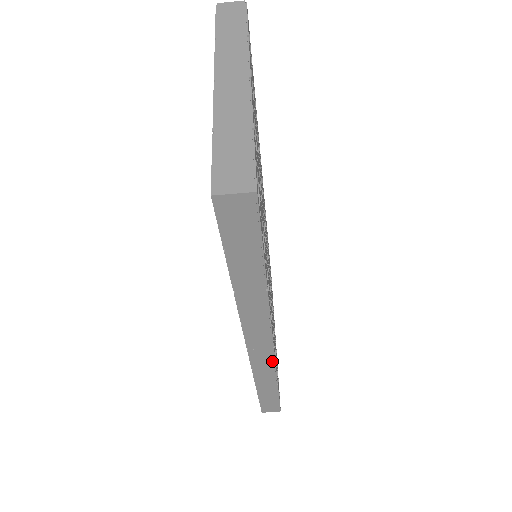
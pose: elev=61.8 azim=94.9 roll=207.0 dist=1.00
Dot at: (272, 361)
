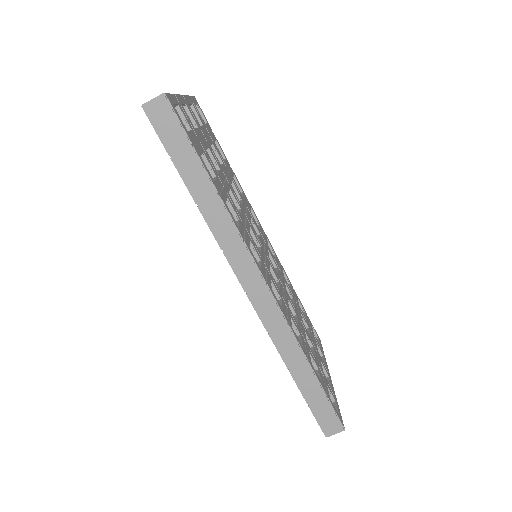
Dot at: (278, 310)
